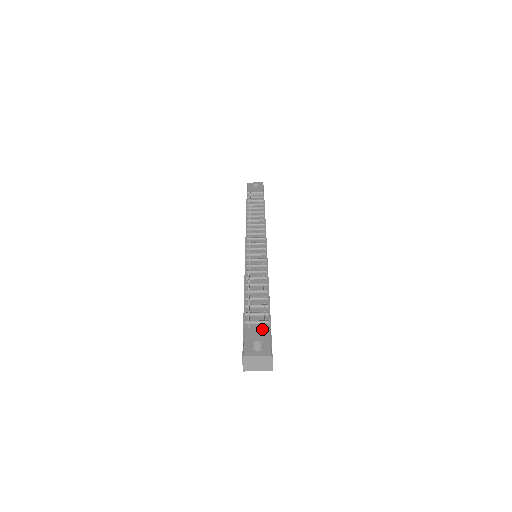
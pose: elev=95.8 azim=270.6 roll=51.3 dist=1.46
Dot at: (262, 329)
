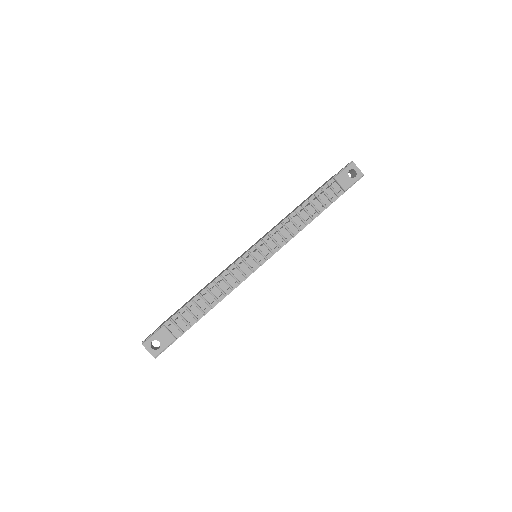
Dot at: (171, 336)
